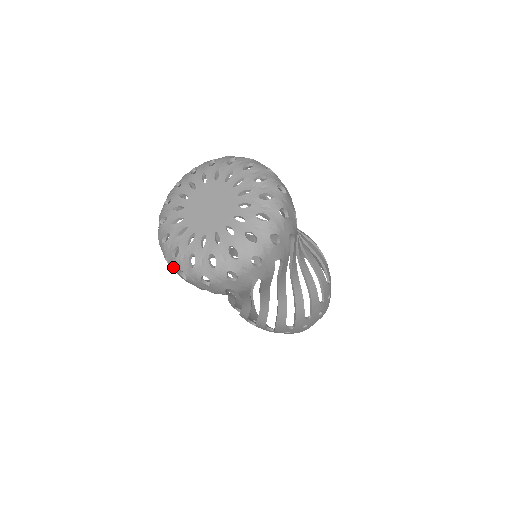
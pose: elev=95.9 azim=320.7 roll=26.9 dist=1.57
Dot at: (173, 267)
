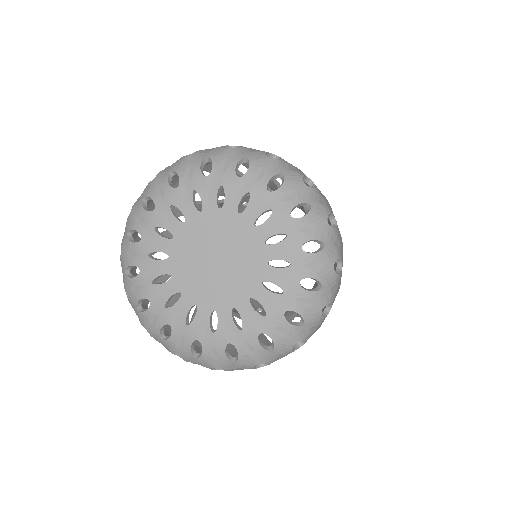
Dot at: (122, 270)
